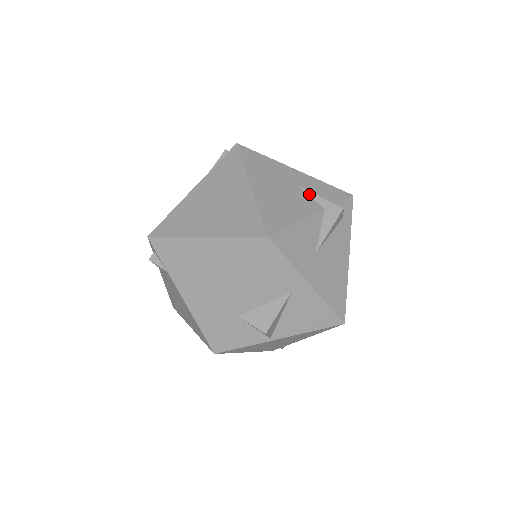
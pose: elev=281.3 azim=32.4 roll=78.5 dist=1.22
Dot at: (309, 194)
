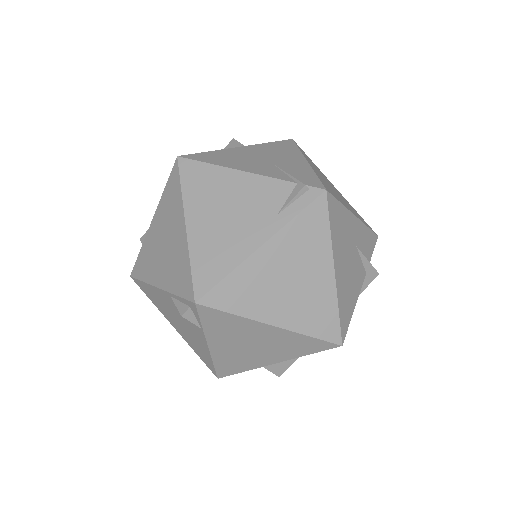
Dot at: (361, 257)
